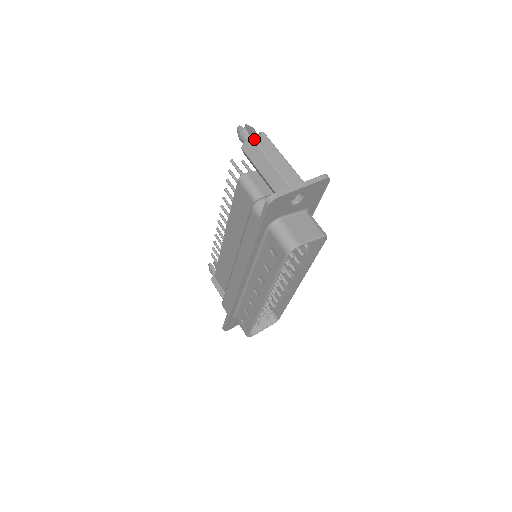
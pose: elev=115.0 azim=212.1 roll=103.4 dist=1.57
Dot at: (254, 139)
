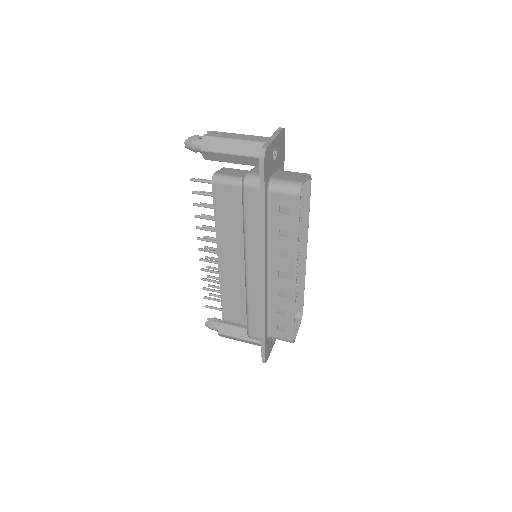
Dot at: (208, 135)
